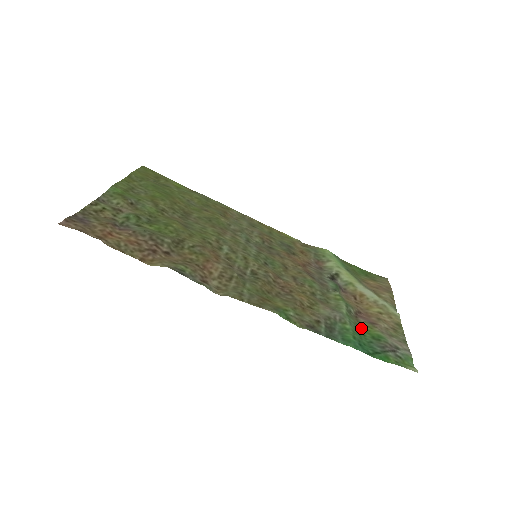
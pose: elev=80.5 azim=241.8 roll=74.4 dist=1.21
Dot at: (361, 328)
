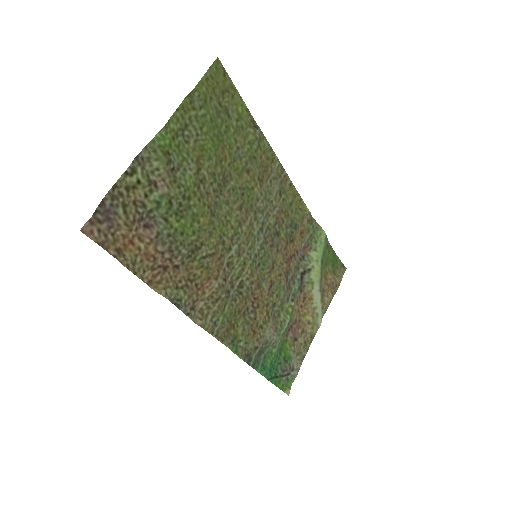
Dot at: (284, 345)
